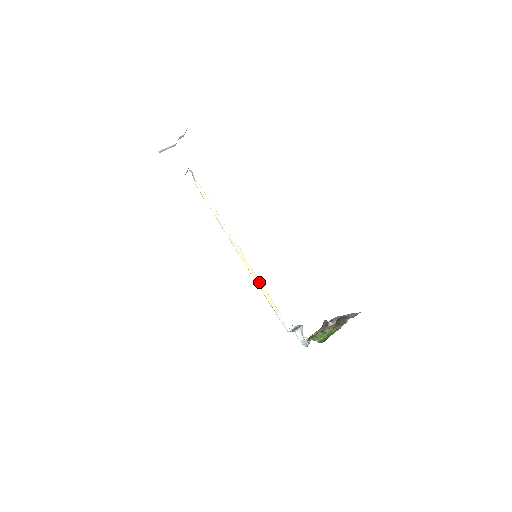
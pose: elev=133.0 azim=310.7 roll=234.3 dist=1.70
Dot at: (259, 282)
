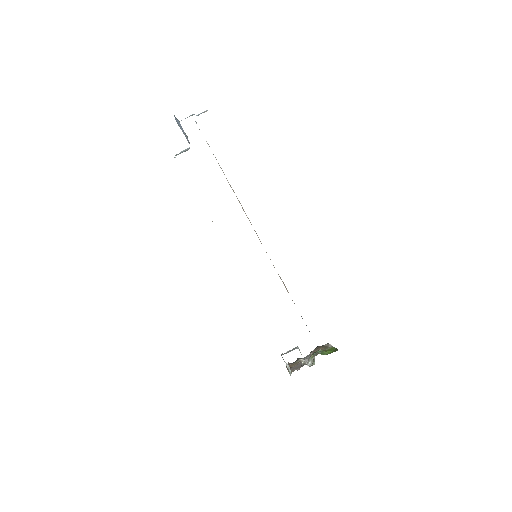
Dot at: occluded
